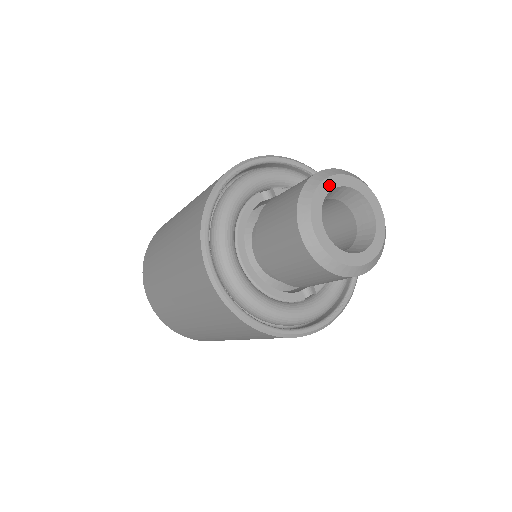
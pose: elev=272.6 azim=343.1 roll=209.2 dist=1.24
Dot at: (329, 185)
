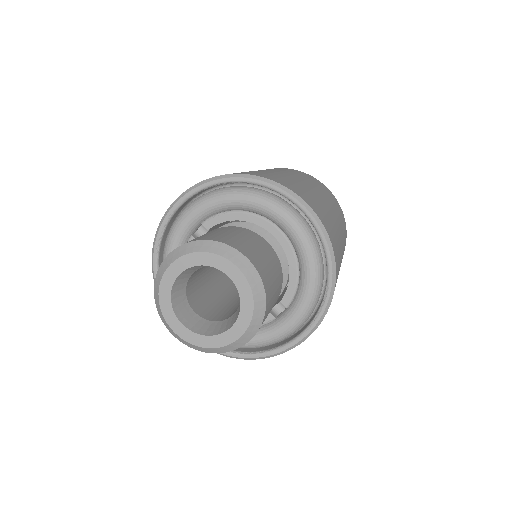
Dot at: (170, 277)
